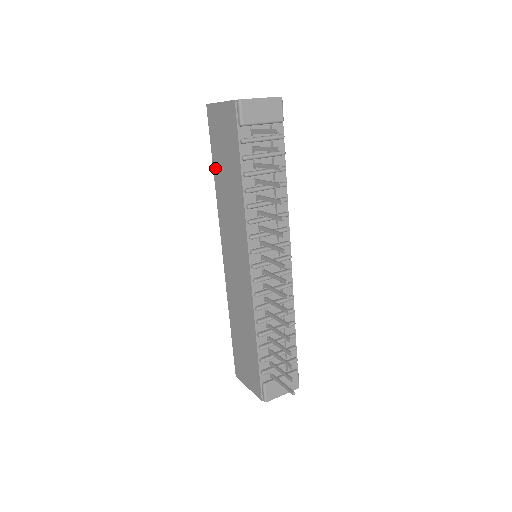
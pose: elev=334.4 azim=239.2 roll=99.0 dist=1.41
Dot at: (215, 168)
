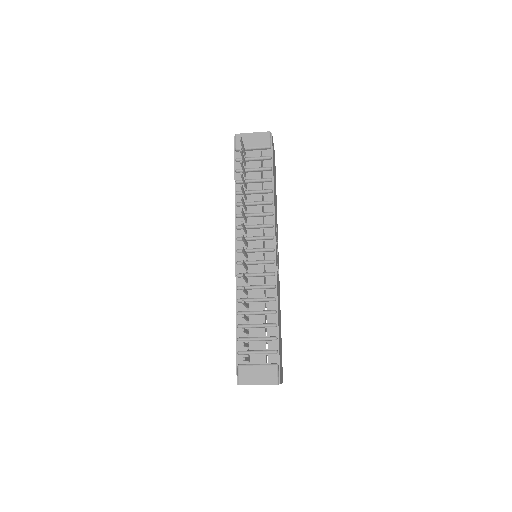
Dot at: occluded
